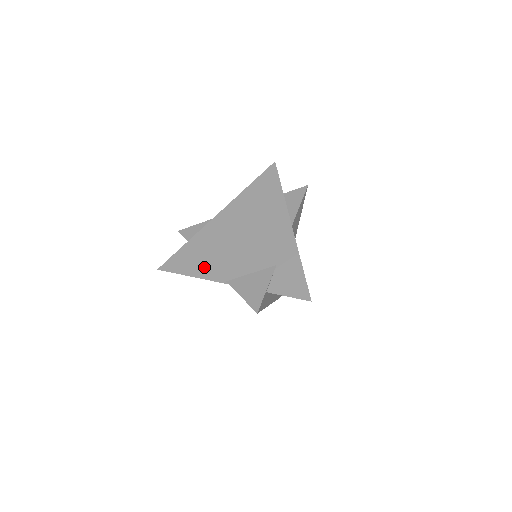
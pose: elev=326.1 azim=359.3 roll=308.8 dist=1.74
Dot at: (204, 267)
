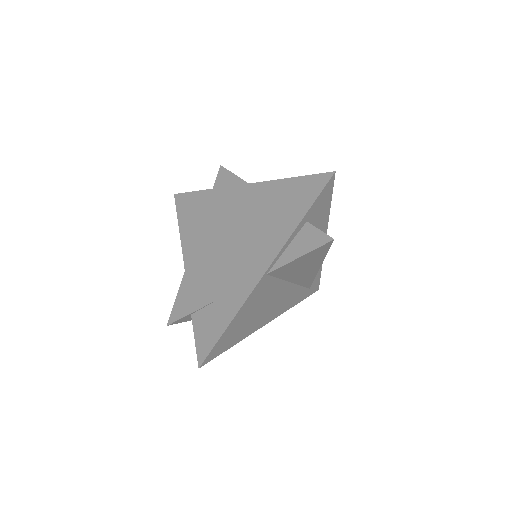
Dot at: (190, 232)
